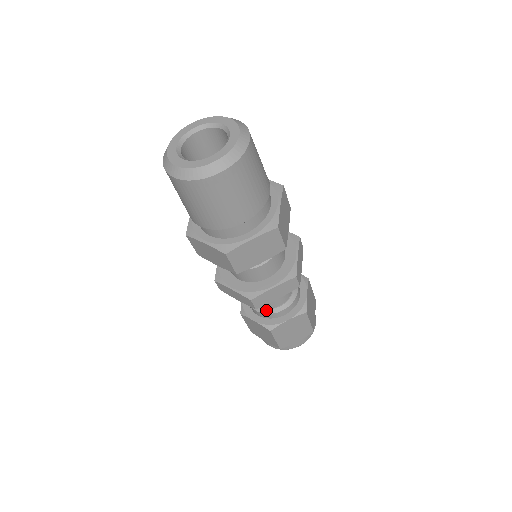
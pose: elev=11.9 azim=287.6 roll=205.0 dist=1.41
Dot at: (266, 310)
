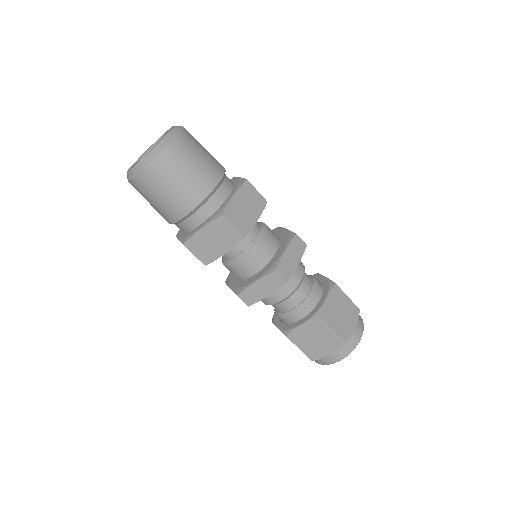
Dot at: (282, 314)
